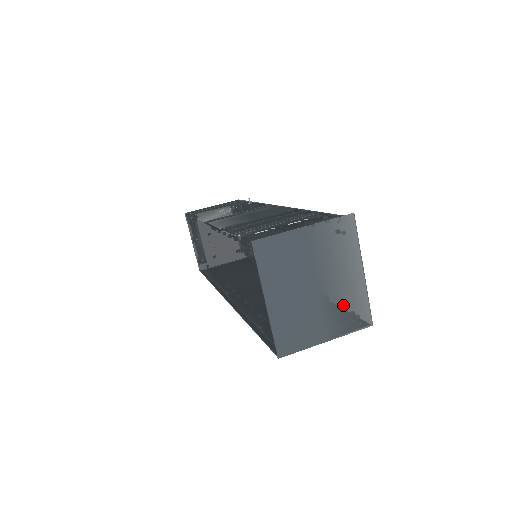
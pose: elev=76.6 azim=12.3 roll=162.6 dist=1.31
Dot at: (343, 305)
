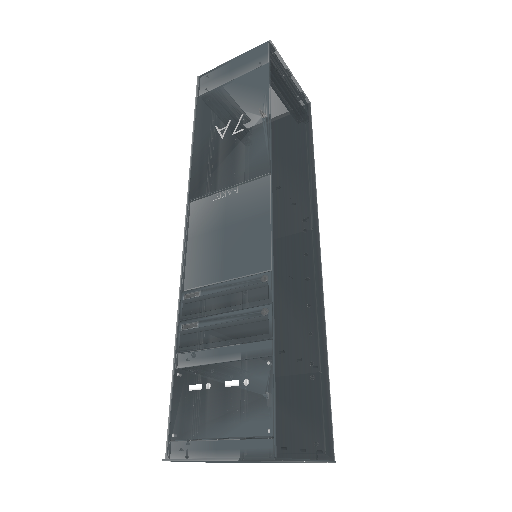
Dot at: (292, 462)
